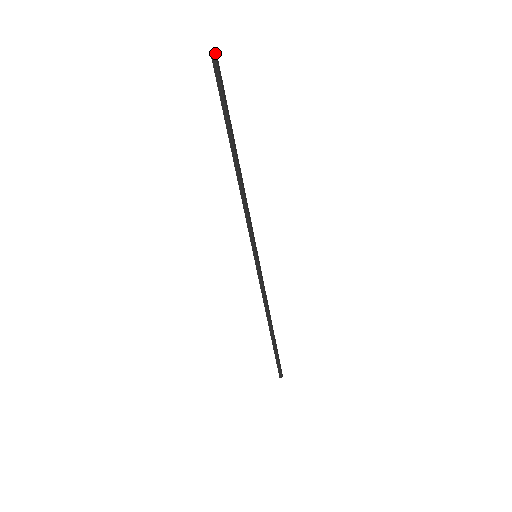
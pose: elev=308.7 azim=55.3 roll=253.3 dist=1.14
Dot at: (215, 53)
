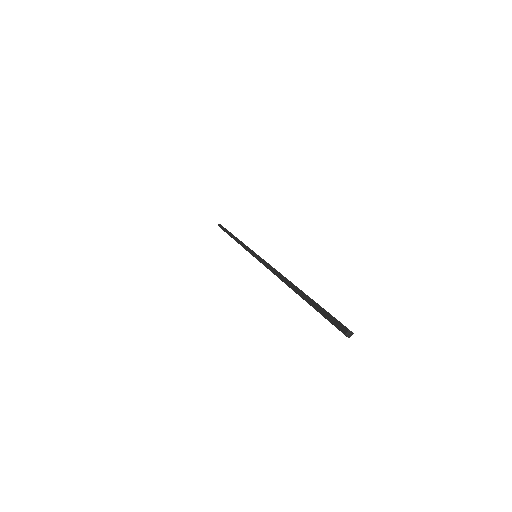
Dot at: (351, 332)
